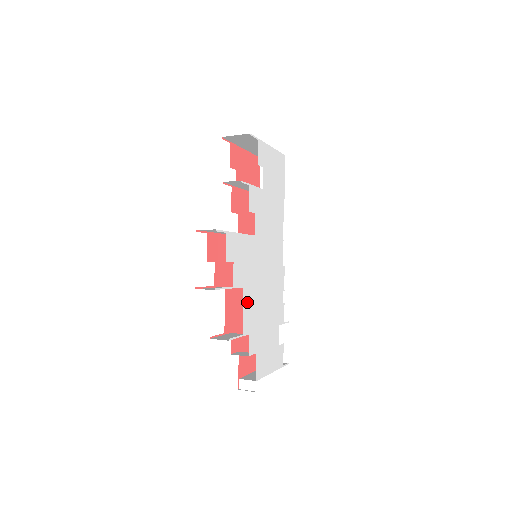
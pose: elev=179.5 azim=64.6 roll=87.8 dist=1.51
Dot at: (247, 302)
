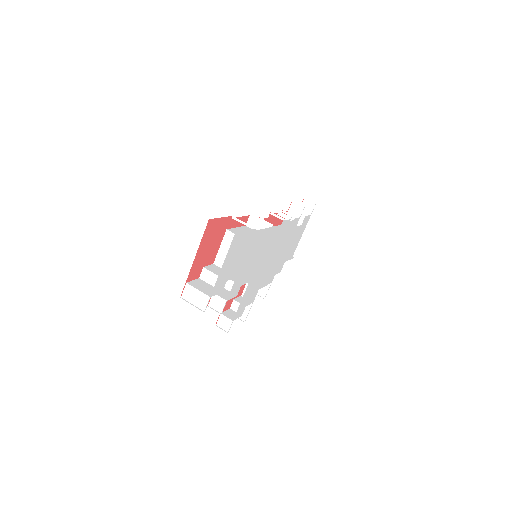
Dot at: (265, 282)
